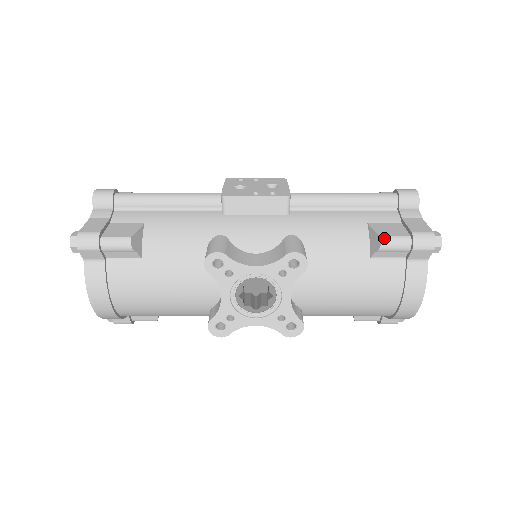
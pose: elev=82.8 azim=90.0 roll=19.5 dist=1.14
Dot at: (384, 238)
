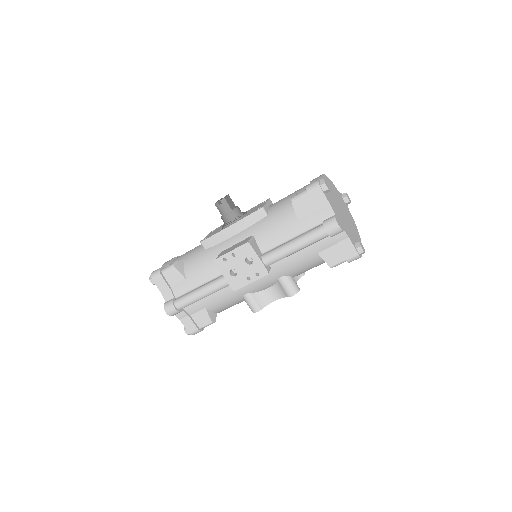
Dot at: (332, 267)
